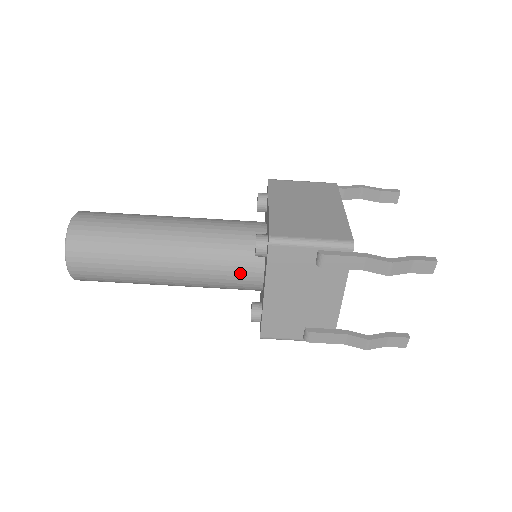
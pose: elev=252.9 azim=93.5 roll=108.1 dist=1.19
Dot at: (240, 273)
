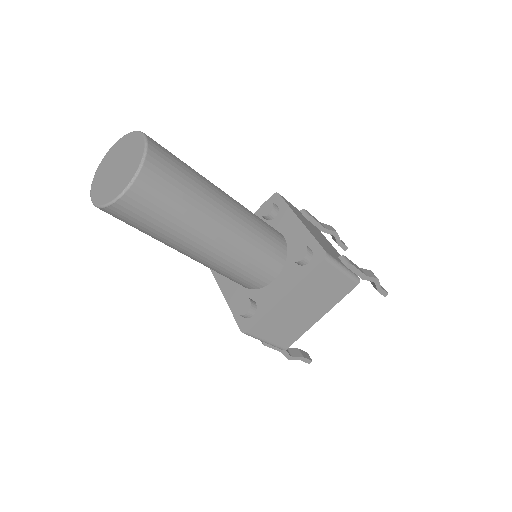
Dot at: occluded
